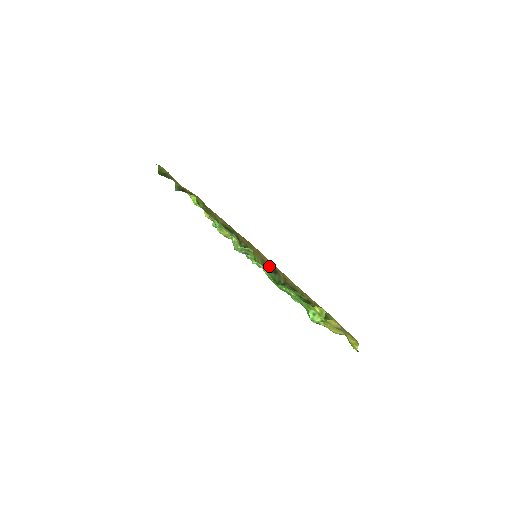
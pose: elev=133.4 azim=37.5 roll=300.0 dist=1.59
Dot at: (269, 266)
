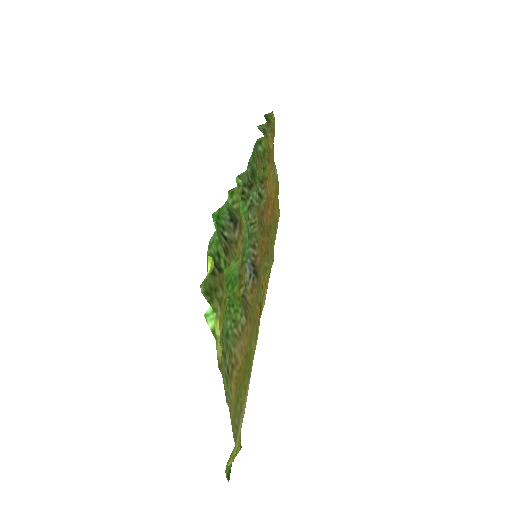
Dot at: (238, 217)
